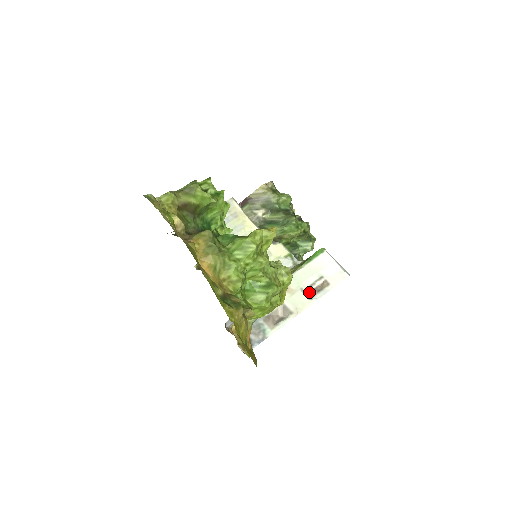
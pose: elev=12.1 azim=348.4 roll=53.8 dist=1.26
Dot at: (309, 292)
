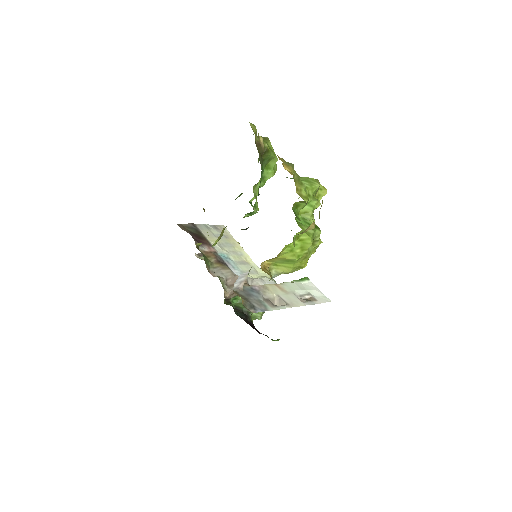
Dot at: (300, 299)
